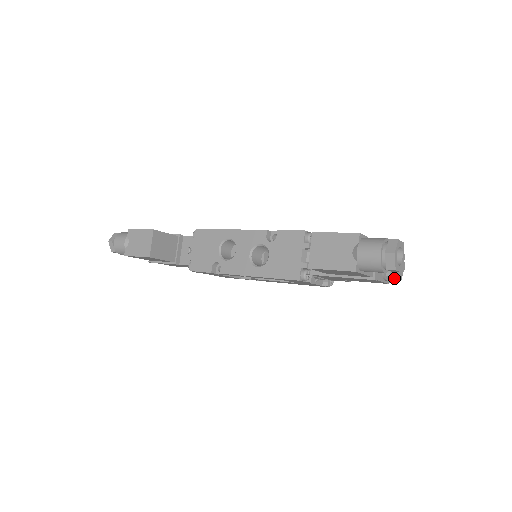
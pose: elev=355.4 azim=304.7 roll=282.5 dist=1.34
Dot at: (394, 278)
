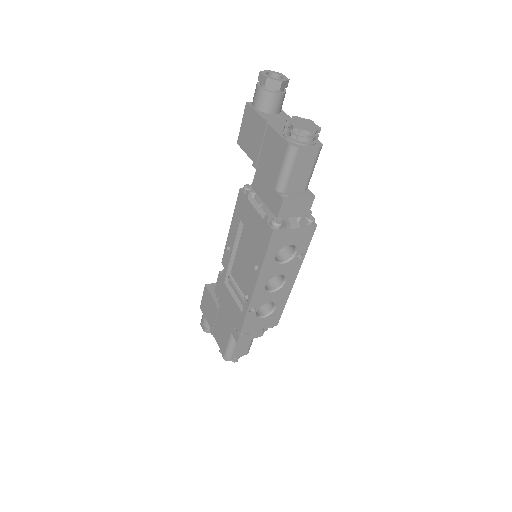
Dot at: (286, 122)
